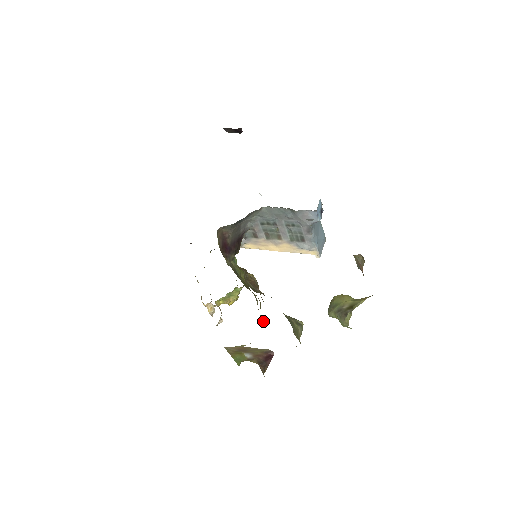
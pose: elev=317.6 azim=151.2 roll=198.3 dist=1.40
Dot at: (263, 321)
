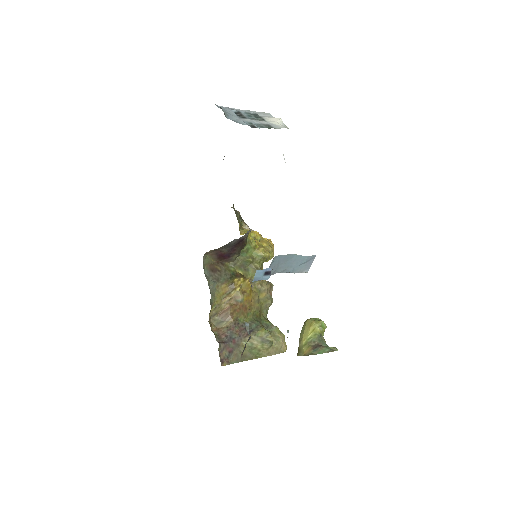
Dot at: (270, 303)
